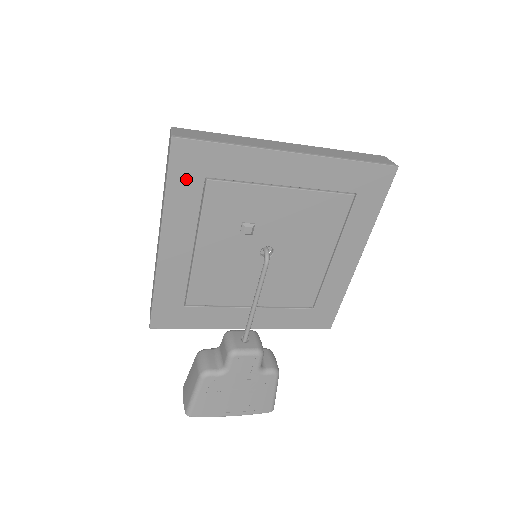
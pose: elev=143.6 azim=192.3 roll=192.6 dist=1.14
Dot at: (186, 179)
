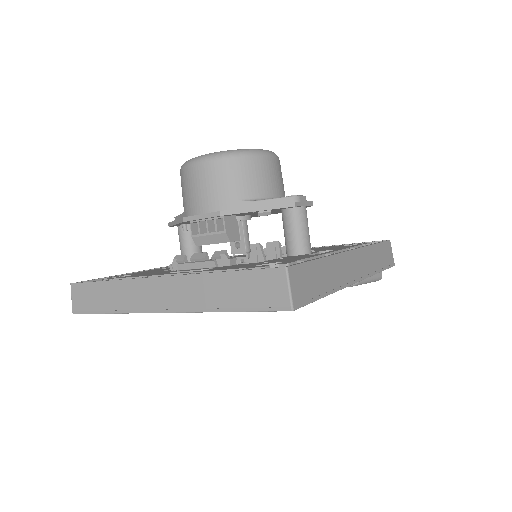
Dot at: occluded
